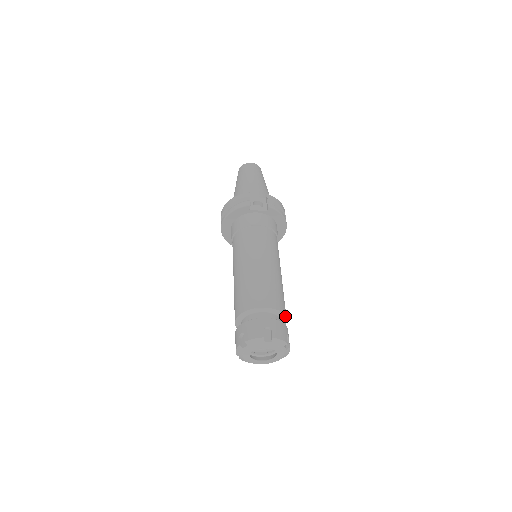
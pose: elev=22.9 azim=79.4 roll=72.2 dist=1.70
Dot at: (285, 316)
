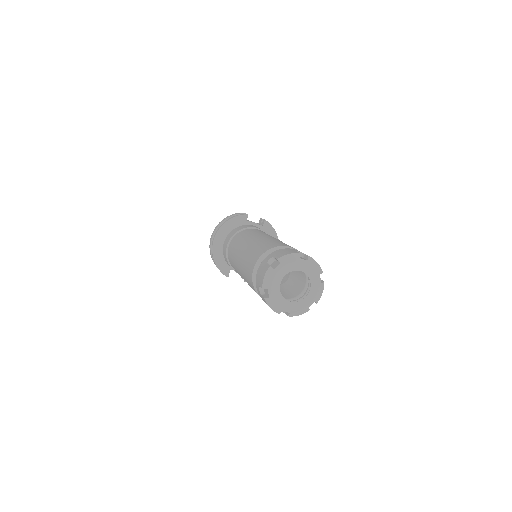
Dot at: occluded
